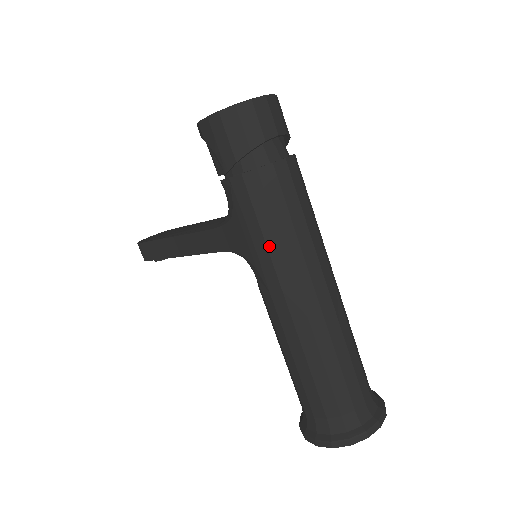
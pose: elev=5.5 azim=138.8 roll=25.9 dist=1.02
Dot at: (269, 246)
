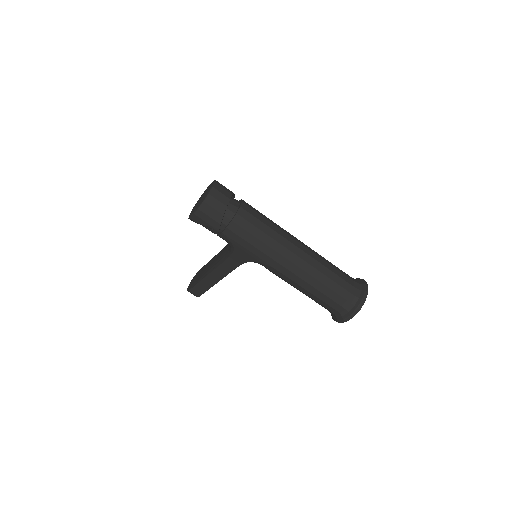
Dot at: (261, 250)
